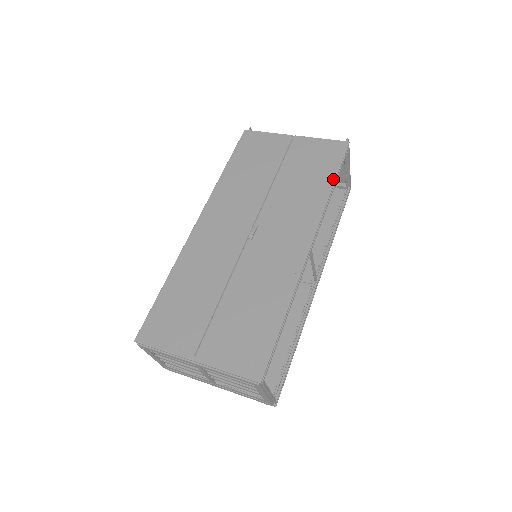
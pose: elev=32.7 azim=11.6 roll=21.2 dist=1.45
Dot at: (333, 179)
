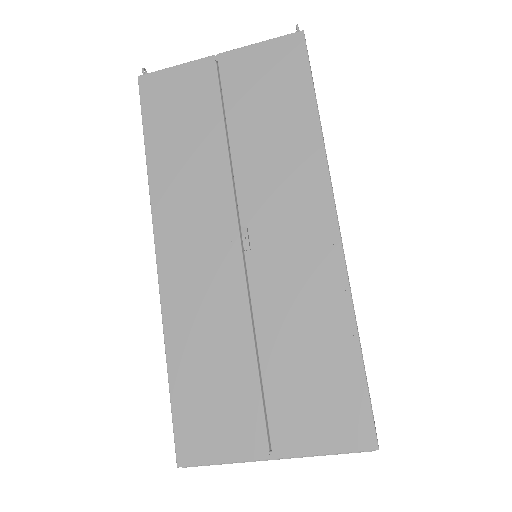
Dot at: (313, 103)
